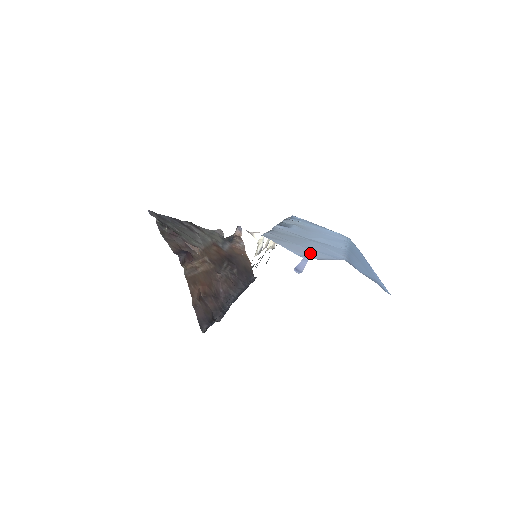
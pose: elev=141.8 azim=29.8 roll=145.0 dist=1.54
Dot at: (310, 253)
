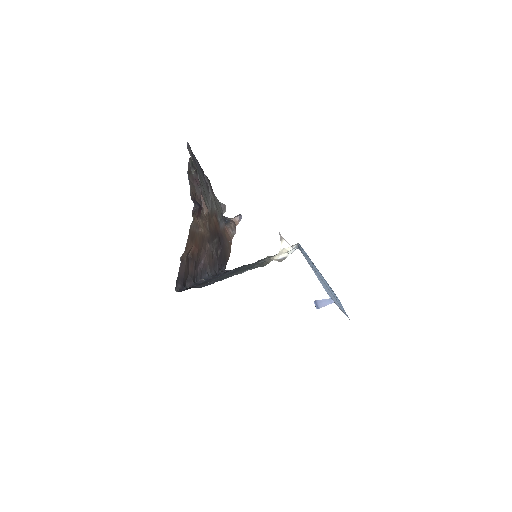
Dot at: (332, 296)
